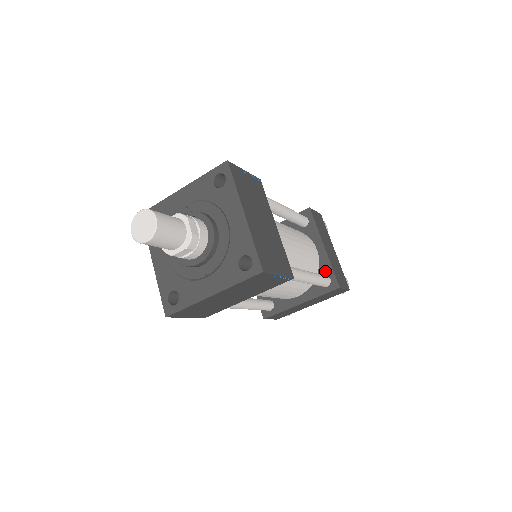
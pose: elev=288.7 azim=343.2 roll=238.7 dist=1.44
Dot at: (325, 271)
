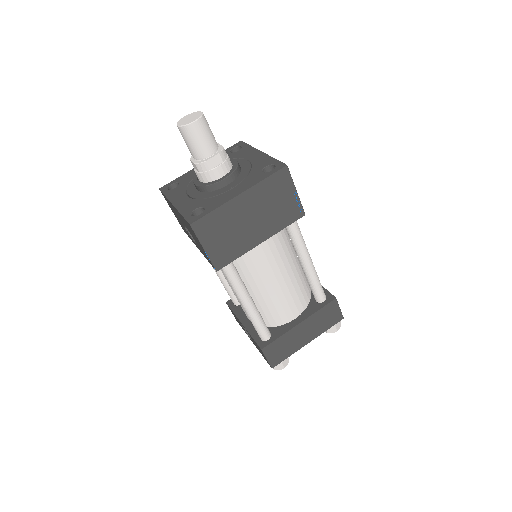
Dot at: occluded
